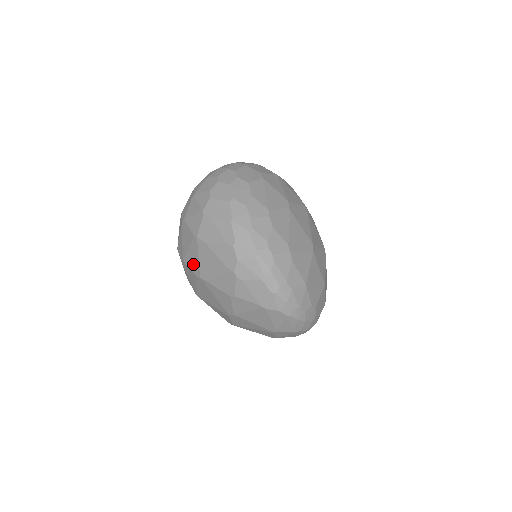
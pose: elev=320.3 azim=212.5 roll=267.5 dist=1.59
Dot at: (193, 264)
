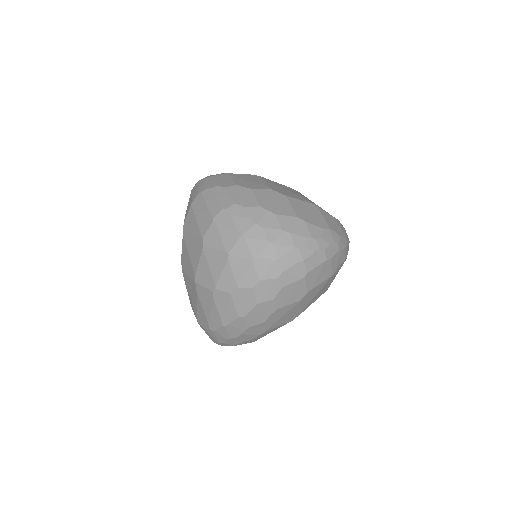
Dot at: (184, 259)
